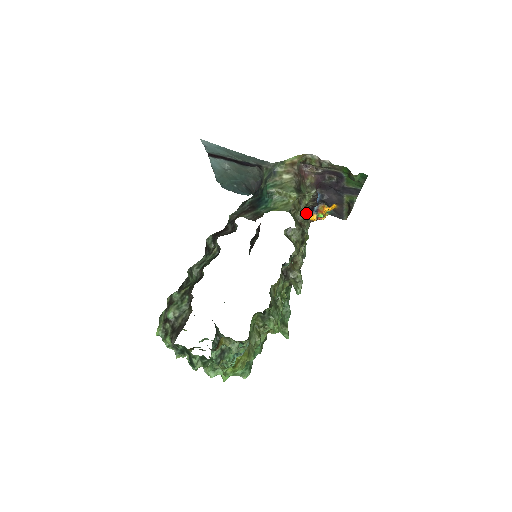
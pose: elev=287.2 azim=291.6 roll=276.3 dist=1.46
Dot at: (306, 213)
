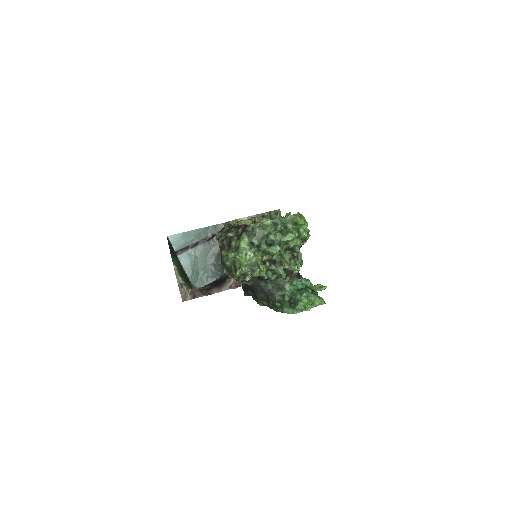
Dot at: occluded
